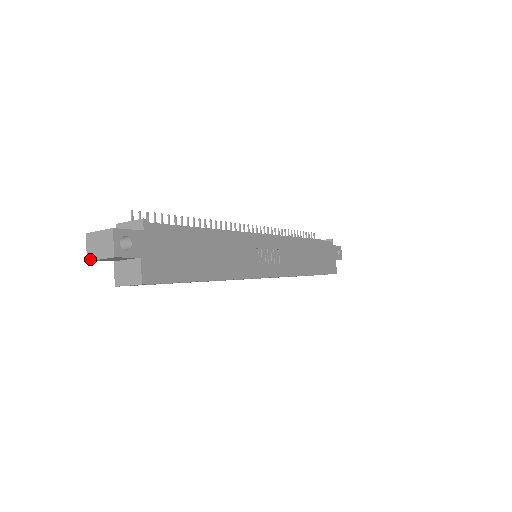
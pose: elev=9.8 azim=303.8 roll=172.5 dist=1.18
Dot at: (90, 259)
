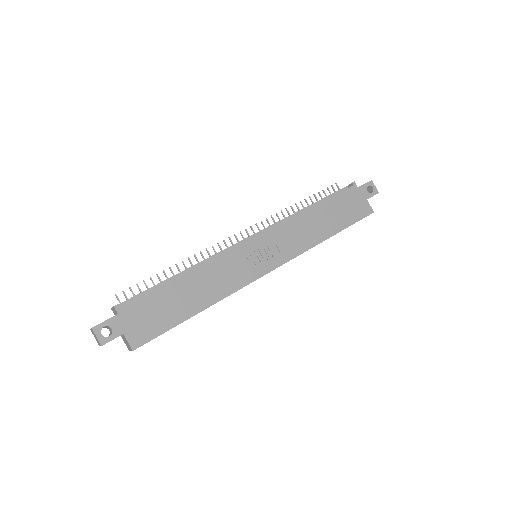
Dot at: occluded
